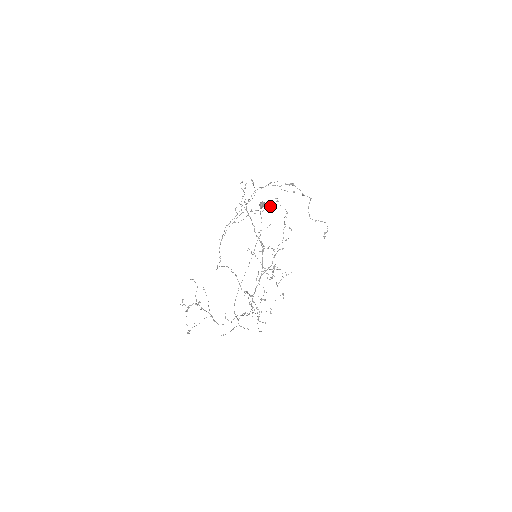
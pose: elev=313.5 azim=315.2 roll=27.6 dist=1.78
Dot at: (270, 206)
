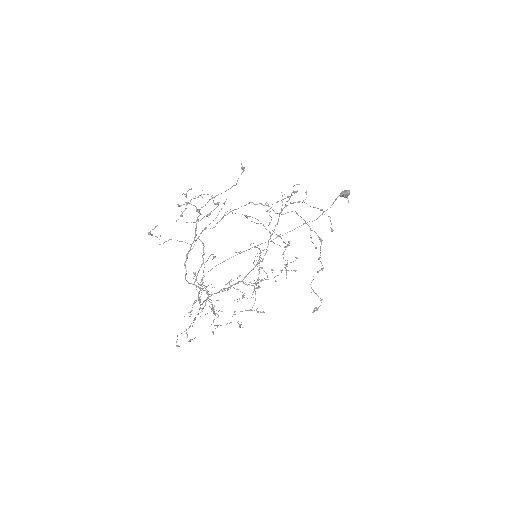
Dot at: occluded
